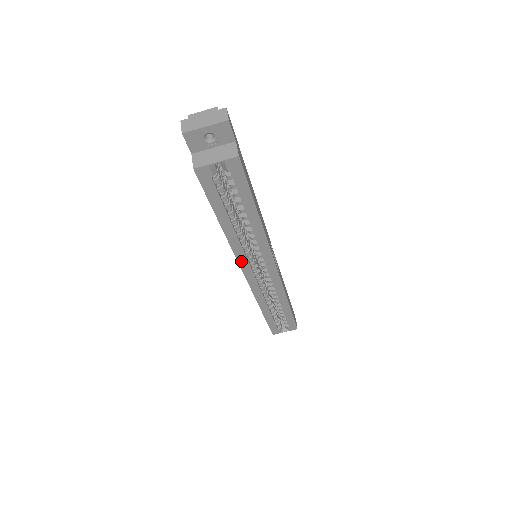
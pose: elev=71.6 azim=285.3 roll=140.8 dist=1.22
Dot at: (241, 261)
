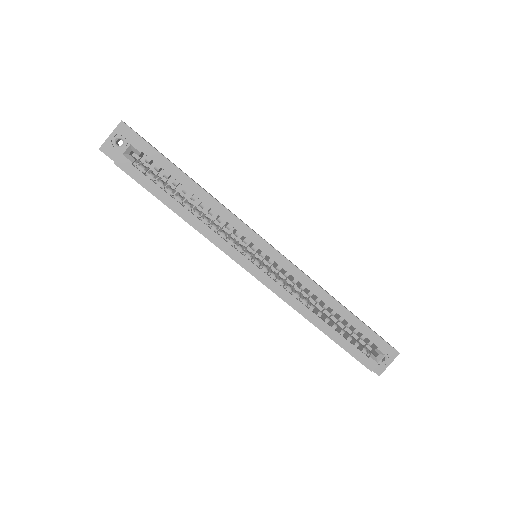
Dot at: (230, 253)
